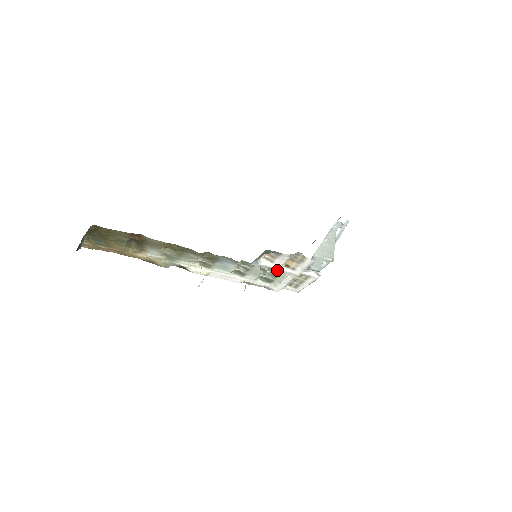
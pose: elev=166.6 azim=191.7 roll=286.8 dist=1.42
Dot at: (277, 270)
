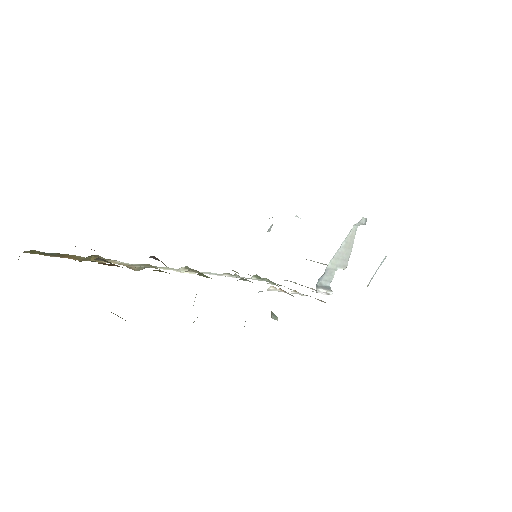
Dot at: occluded
